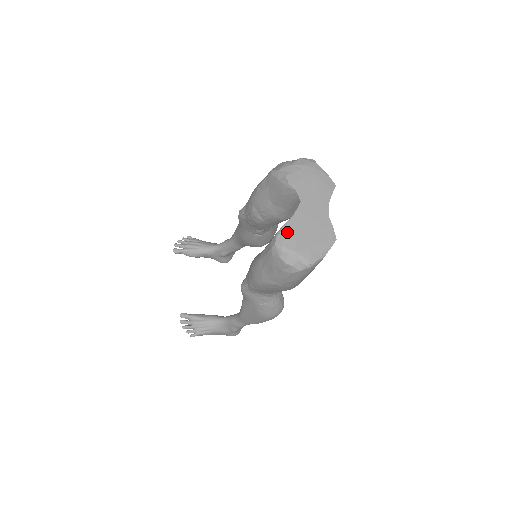
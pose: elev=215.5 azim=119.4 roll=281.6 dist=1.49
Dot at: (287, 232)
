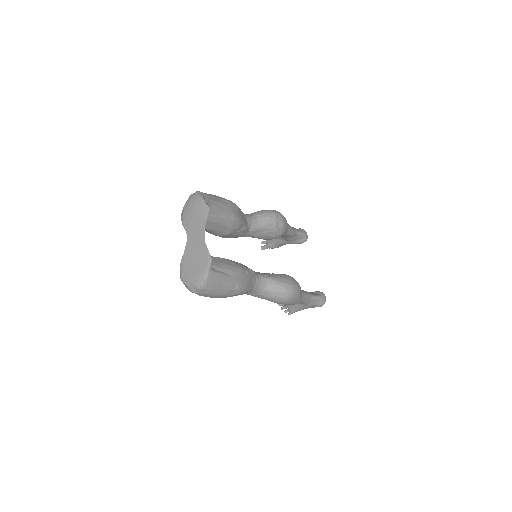
Dot at: (182, 267)
